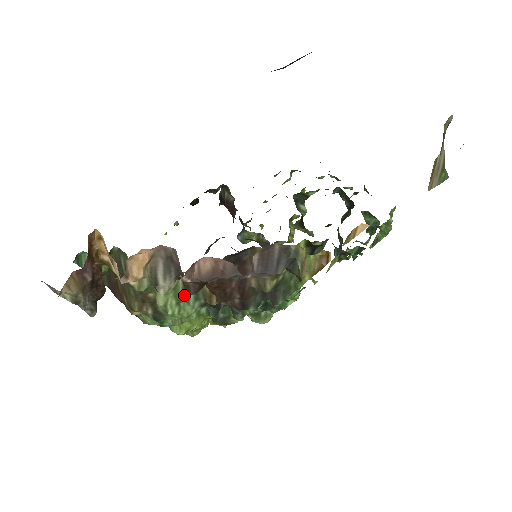
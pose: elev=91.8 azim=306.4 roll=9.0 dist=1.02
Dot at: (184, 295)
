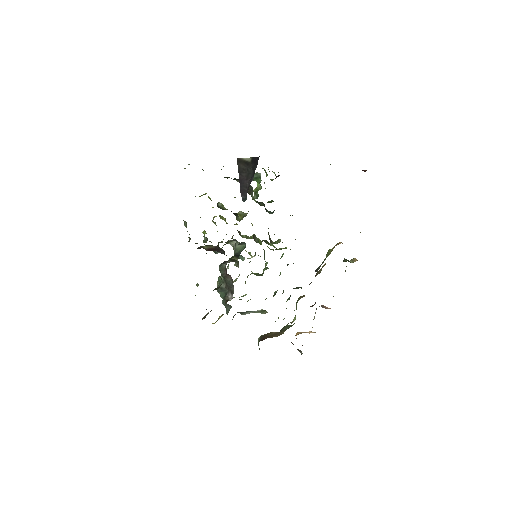
Dot at: (296, 308)
